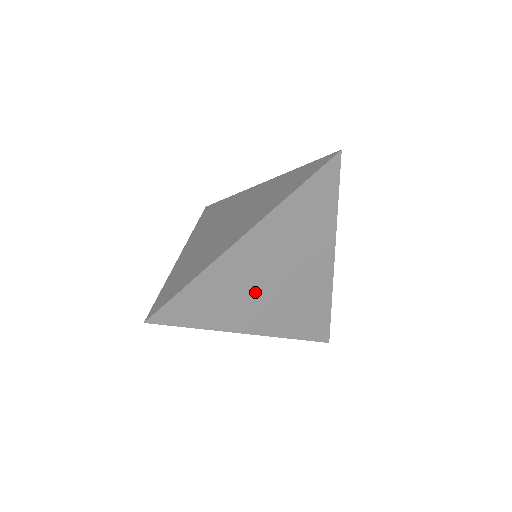
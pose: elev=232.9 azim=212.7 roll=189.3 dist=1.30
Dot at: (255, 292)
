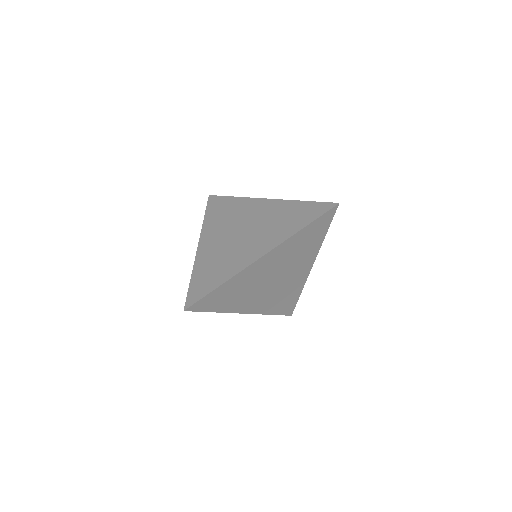
Dot at: (257, 289)
